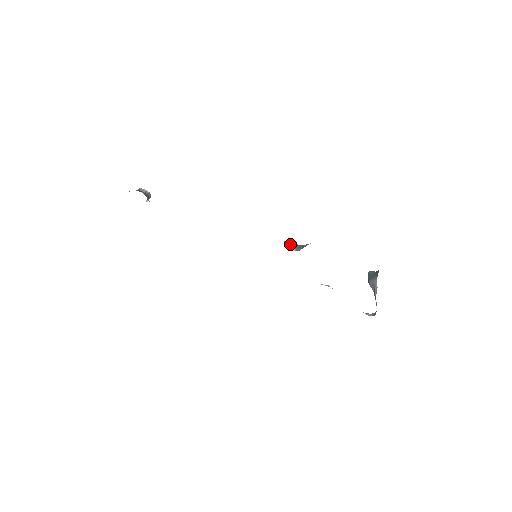
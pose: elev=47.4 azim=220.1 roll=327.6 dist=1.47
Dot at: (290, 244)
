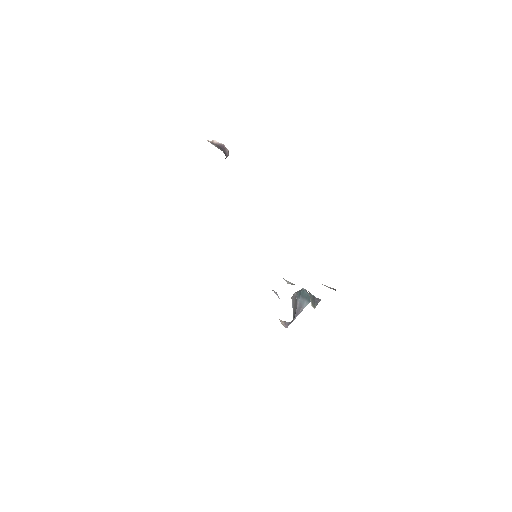
Dot at: (310, 295)
